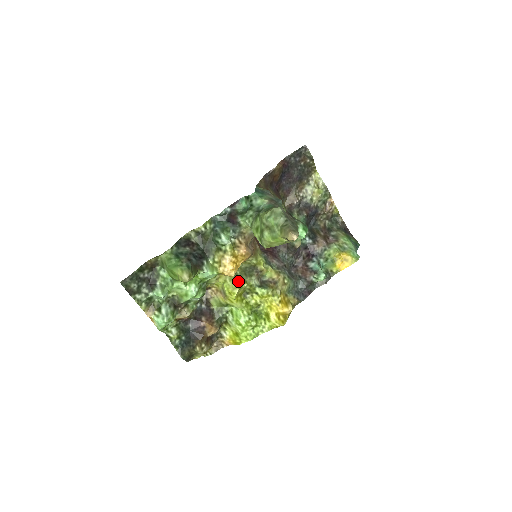
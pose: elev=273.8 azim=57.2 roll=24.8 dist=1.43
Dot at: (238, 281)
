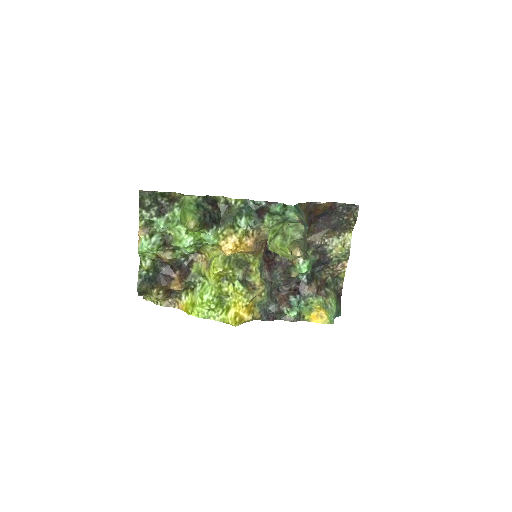
Dot at: (227, 264)
